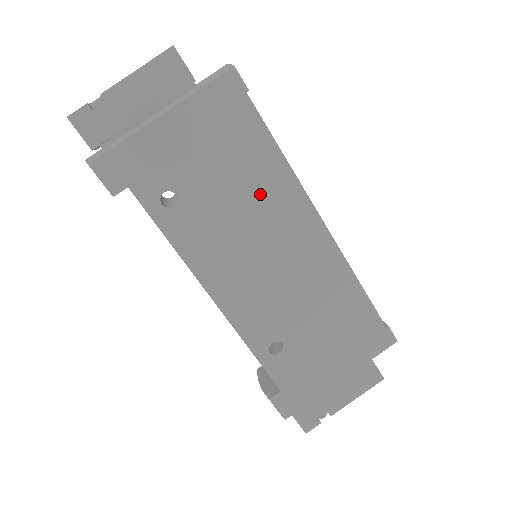
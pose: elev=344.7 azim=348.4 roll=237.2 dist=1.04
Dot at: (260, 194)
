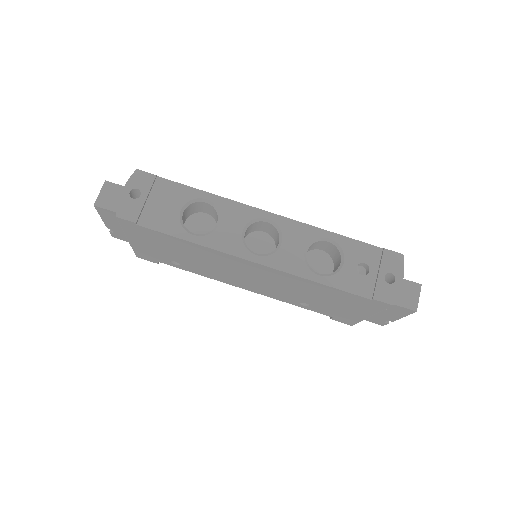
Dot at: (205, 257)
